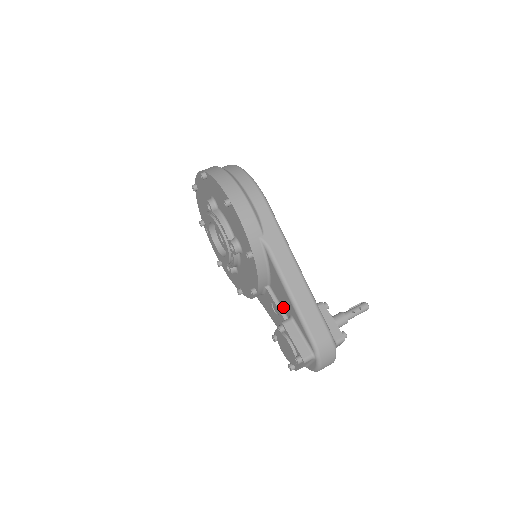
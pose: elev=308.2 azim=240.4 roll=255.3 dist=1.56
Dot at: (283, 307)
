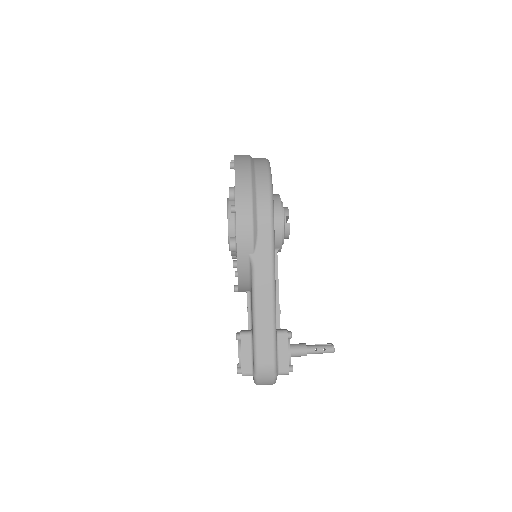
Dot at: occluded
